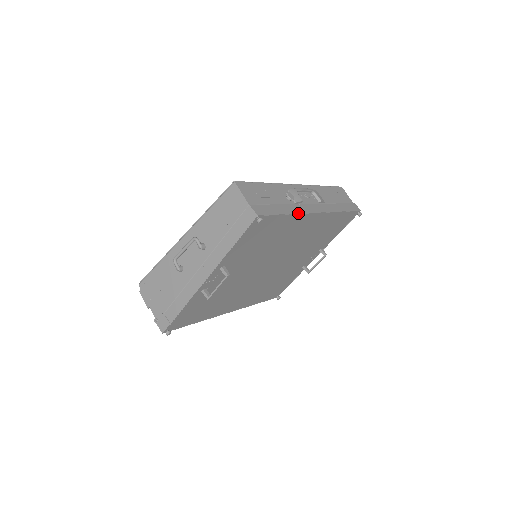
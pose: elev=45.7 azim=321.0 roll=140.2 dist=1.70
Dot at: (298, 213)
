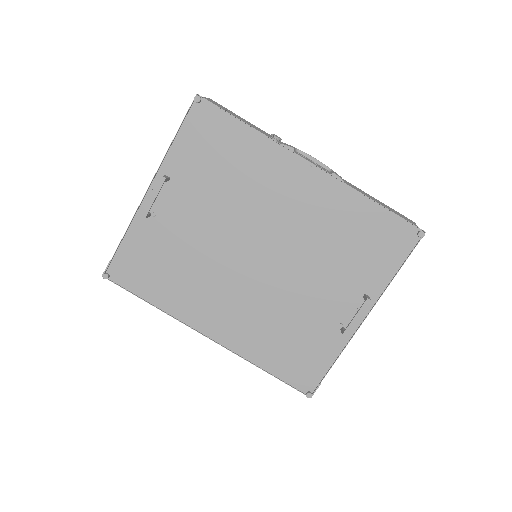
Dot at: occluded
